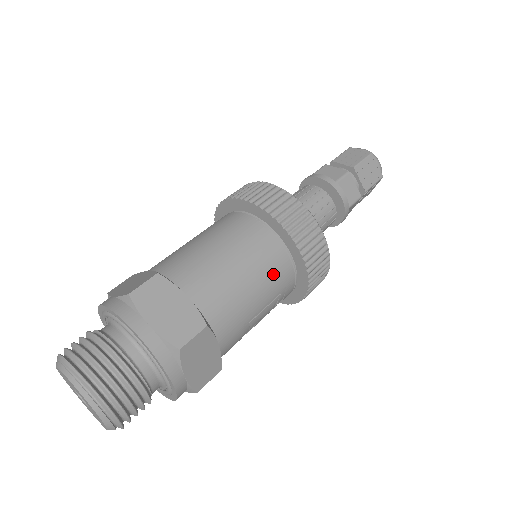
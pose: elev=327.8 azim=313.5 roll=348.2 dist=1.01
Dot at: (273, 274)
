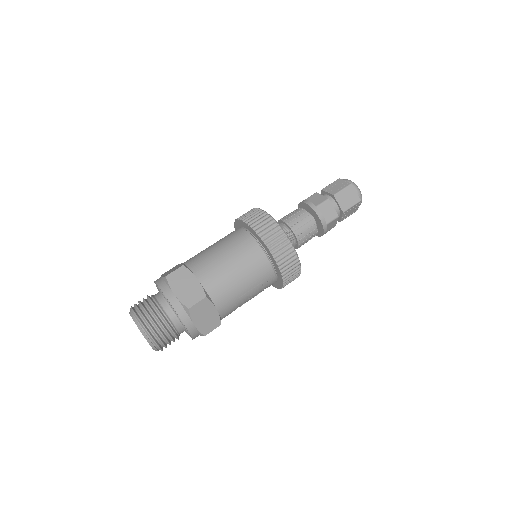
Dot at: (255, 269)
